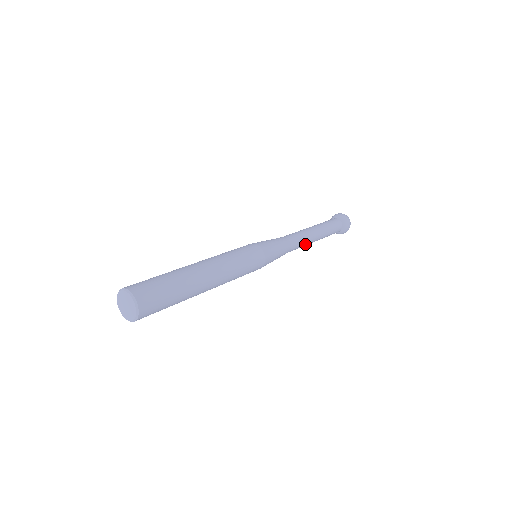
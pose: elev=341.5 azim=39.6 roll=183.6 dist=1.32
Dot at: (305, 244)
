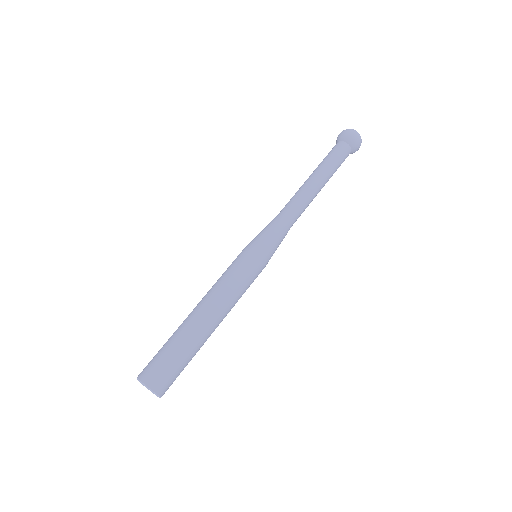
Dot at: occluded
